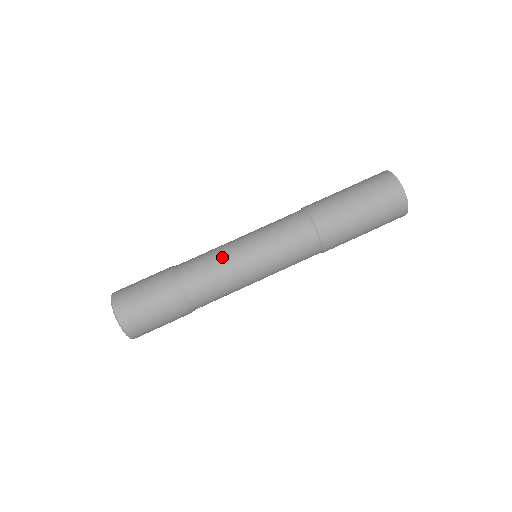
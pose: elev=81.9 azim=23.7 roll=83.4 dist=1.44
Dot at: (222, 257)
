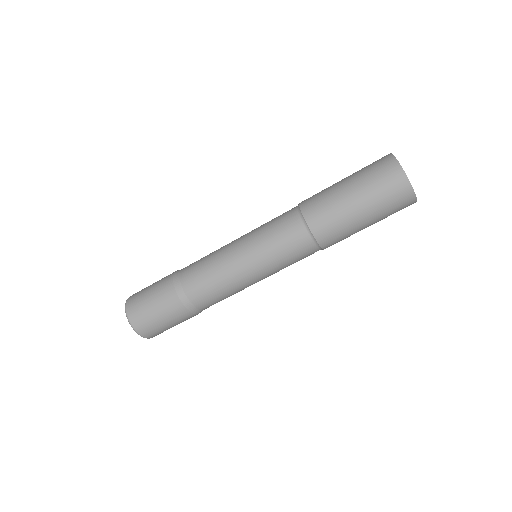
Dot at: (220, 269)
